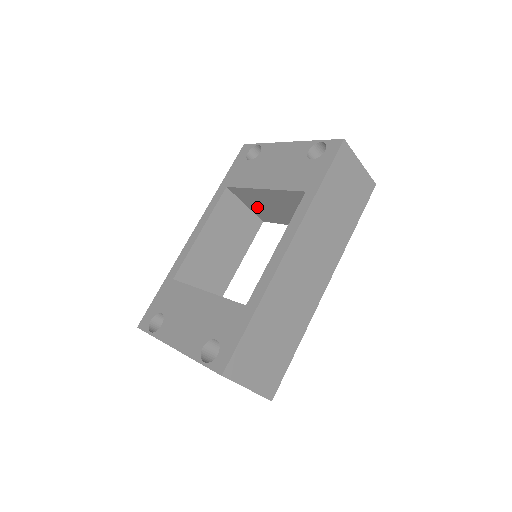
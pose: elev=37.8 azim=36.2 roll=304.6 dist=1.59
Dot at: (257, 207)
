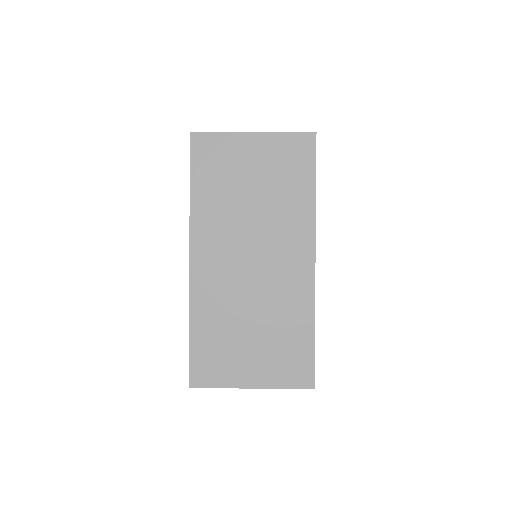
Dot at: occluded
